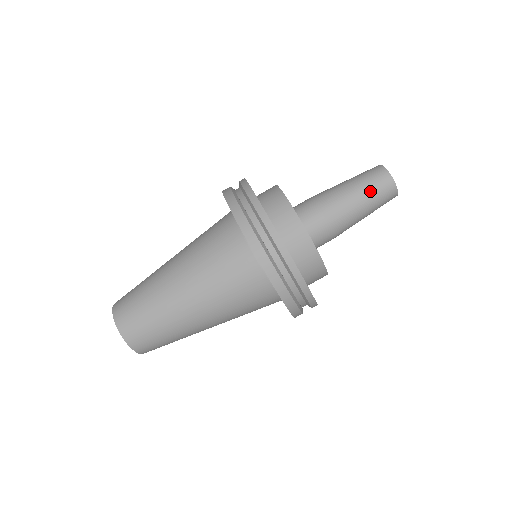
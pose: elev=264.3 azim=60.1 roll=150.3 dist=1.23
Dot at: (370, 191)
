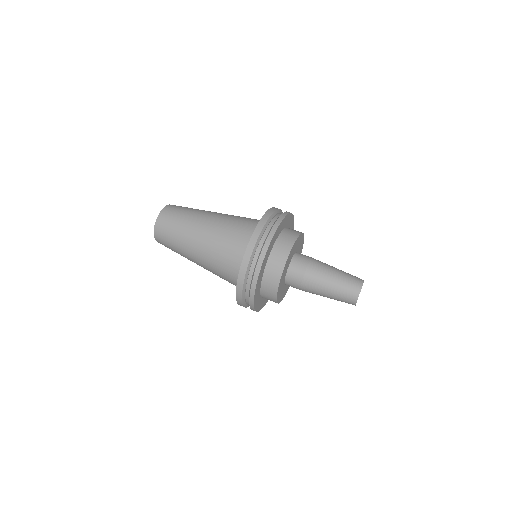
Dot at: (345, 276)
